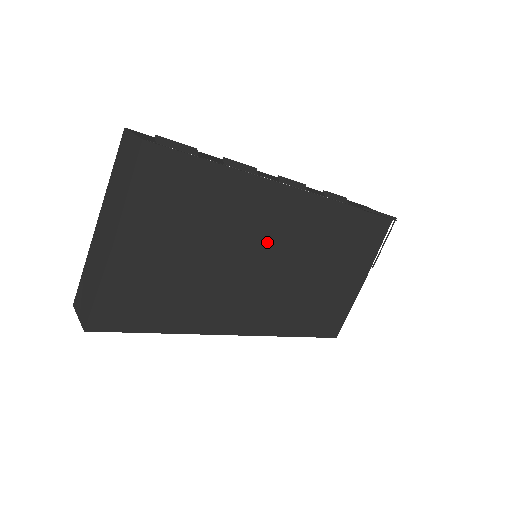
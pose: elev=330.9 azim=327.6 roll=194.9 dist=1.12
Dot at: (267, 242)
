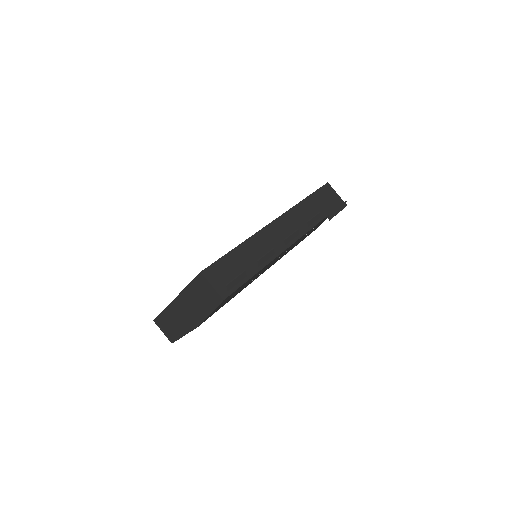
Dot at: (269, 266)
